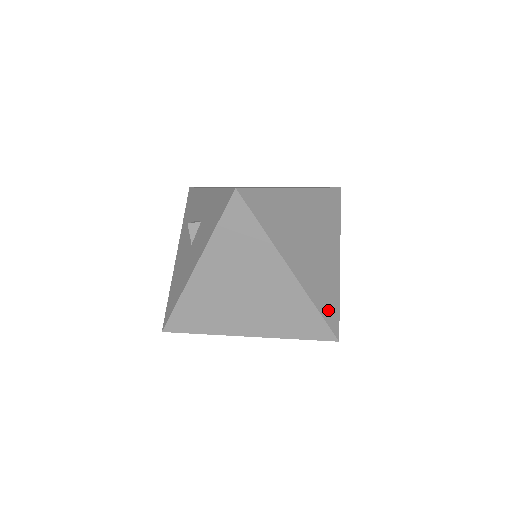
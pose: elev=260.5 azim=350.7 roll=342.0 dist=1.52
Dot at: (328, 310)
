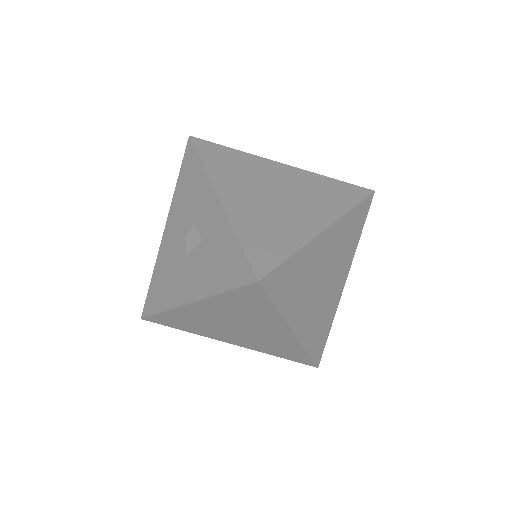
Dot at: (317, 346)
